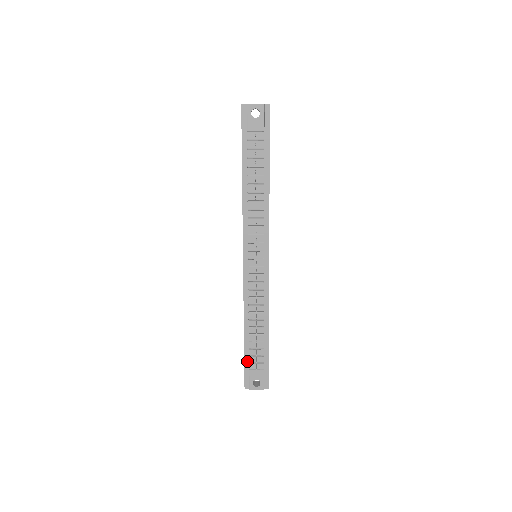
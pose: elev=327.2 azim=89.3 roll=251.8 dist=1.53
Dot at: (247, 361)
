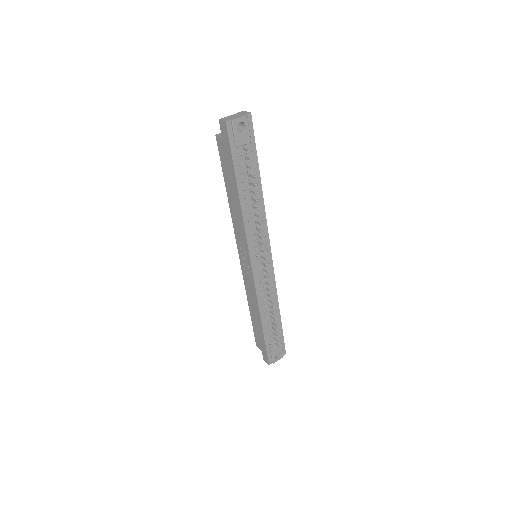
Dot at: (267, 344)
